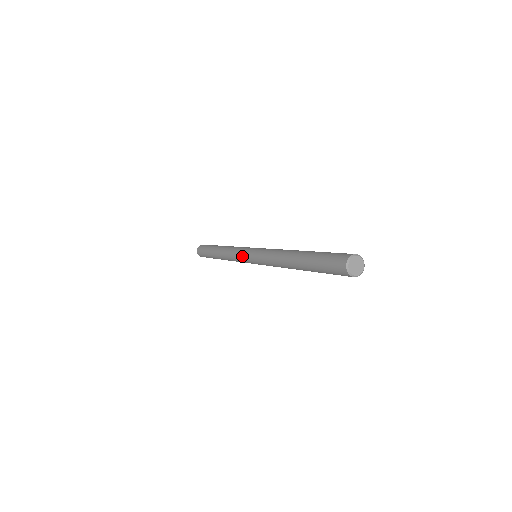
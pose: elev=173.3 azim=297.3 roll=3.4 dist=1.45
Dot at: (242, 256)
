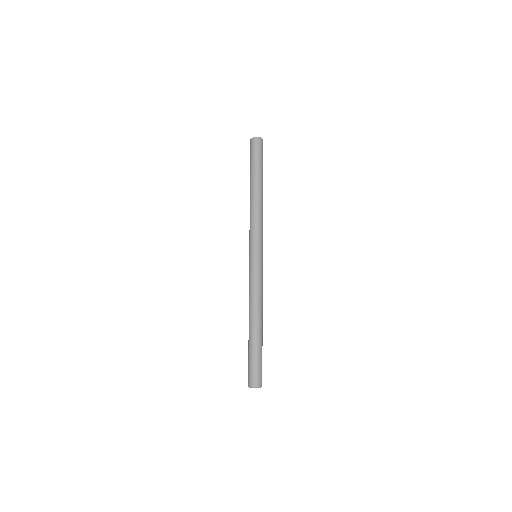
Dot at: (249, 268)
